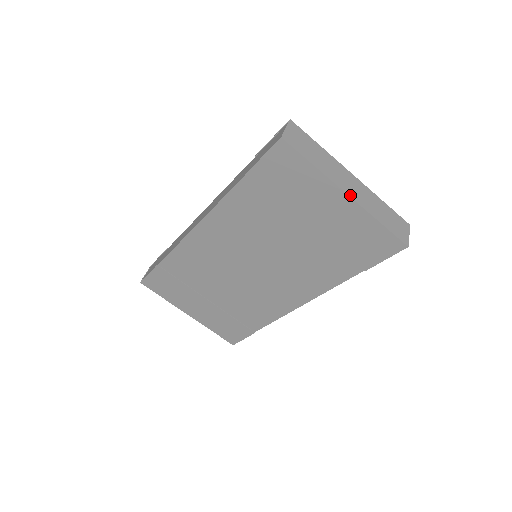
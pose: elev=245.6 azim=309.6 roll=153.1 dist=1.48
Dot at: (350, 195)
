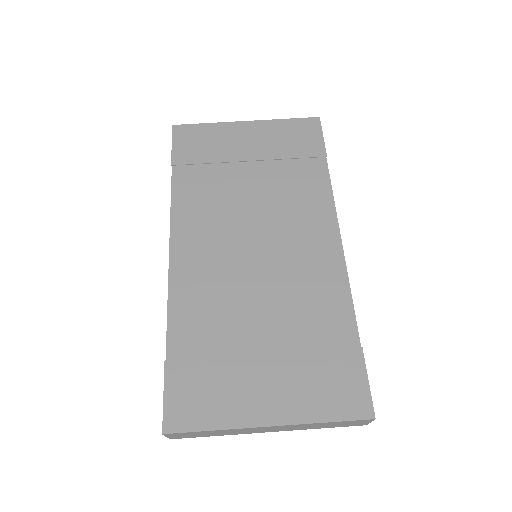
Dot at: (248, 122)
